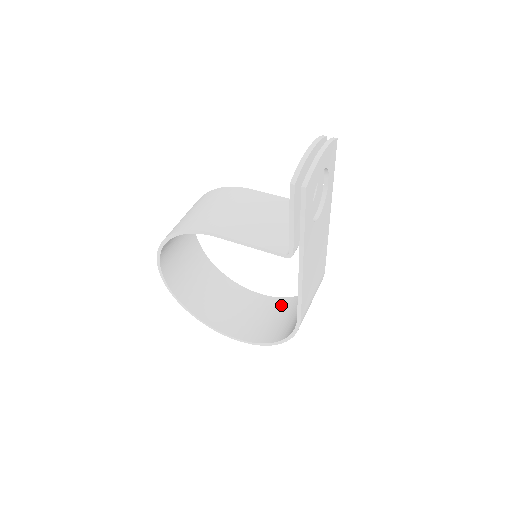
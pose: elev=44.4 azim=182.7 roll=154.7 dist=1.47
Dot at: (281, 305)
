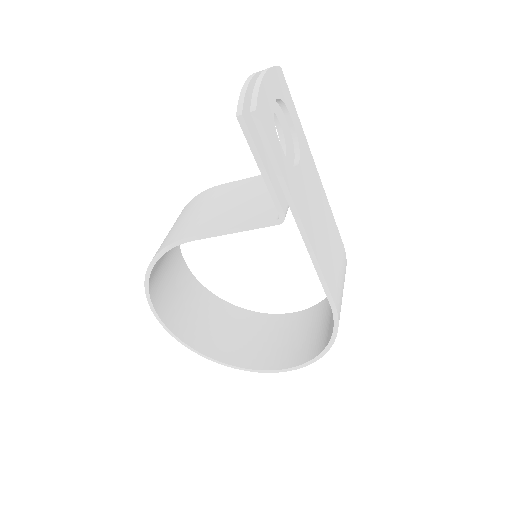
Dot at: (315, 313)
